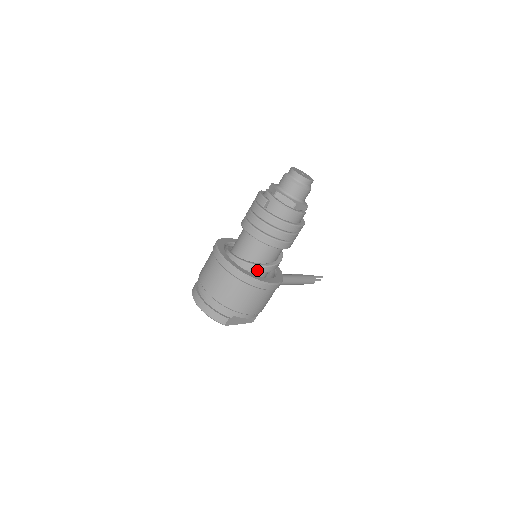
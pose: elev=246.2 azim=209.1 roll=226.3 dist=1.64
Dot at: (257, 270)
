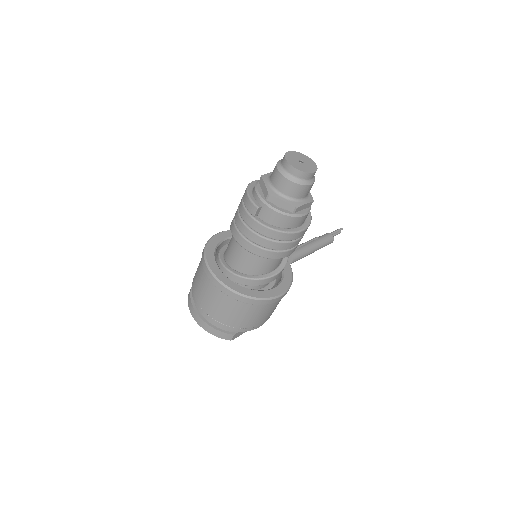
Dot at: (258, 283)
